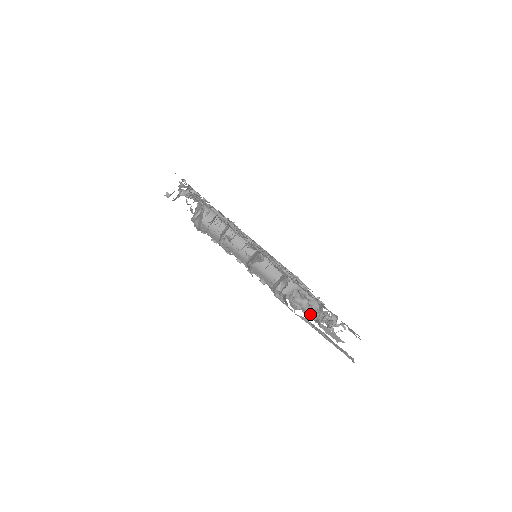
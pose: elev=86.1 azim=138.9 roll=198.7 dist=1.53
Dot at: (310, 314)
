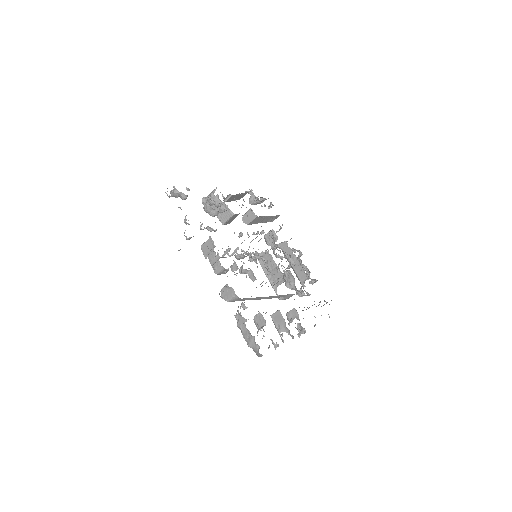
Dot at: (294, 272)
